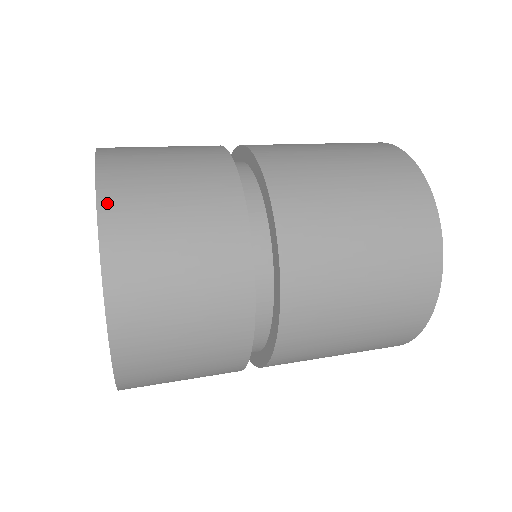
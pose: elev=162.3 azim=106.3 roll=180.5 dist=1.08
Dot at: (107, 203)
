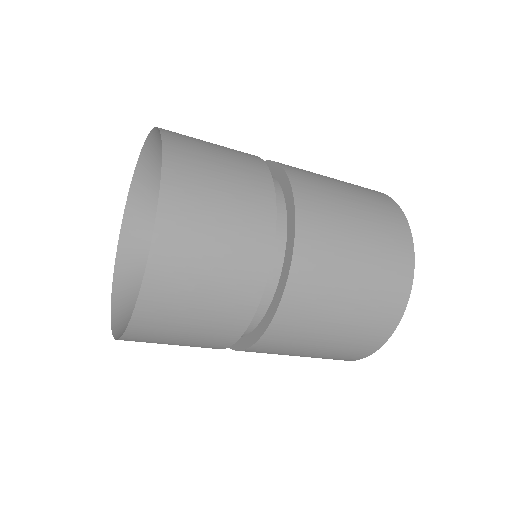
Dot at: (166, 130)
